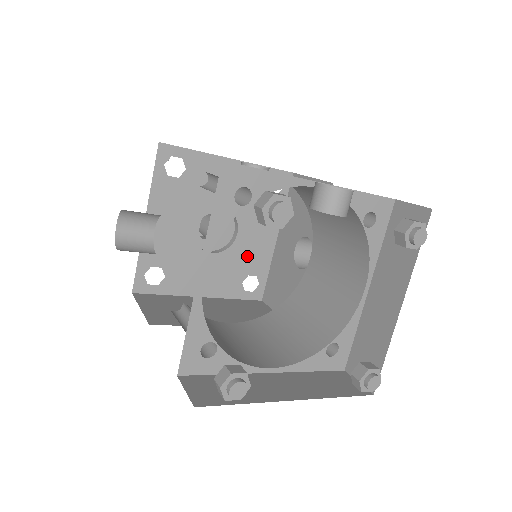
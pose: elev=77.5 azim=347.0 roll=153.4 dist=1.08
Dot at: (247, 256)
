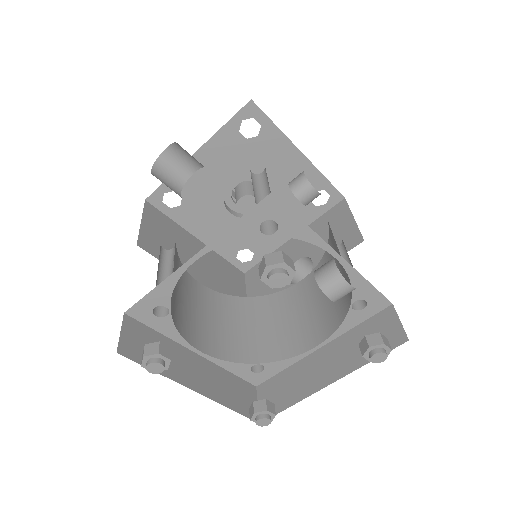
Dot at: occluded
